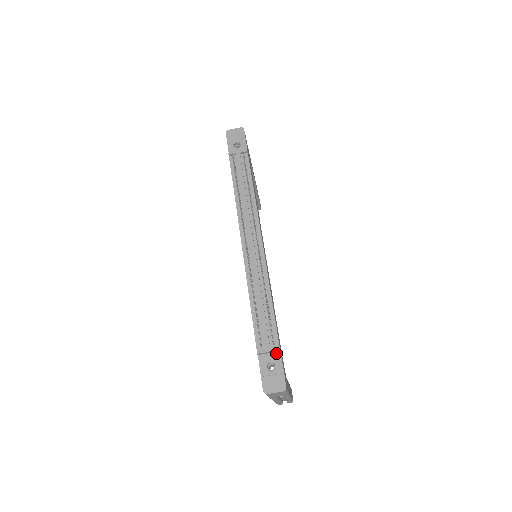
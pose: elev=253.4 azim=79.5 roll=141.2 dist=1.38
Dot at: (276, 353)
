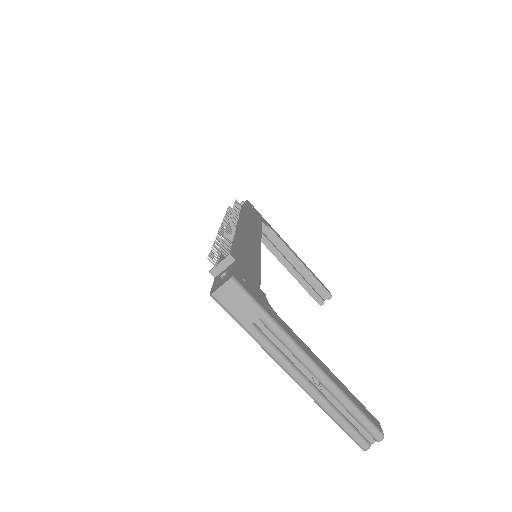
Dot at: (231, 264)
